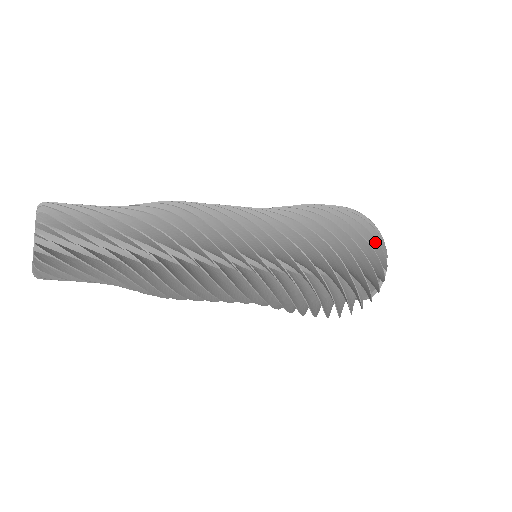
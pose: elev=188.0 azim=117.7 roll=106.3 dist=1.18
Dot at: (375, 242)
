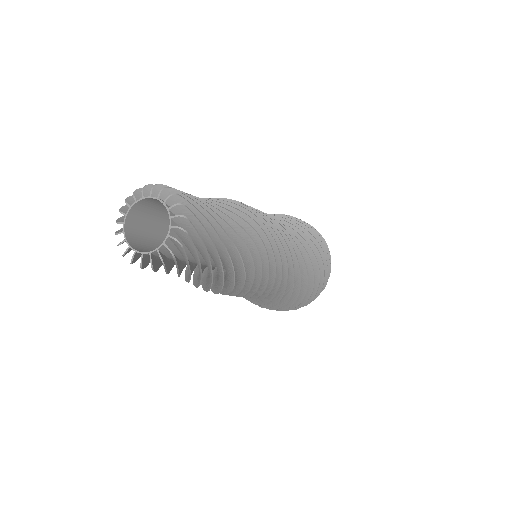
Dot at: occluded
